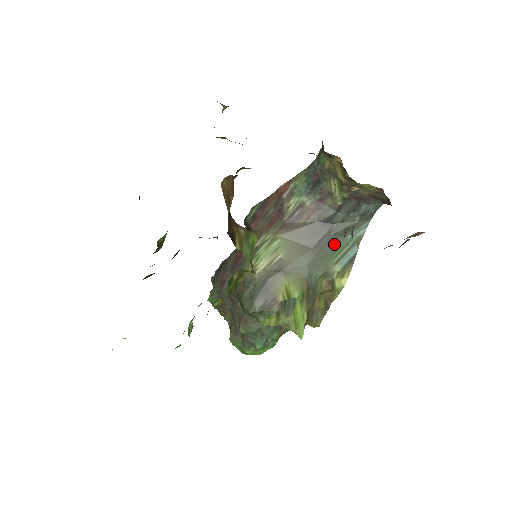
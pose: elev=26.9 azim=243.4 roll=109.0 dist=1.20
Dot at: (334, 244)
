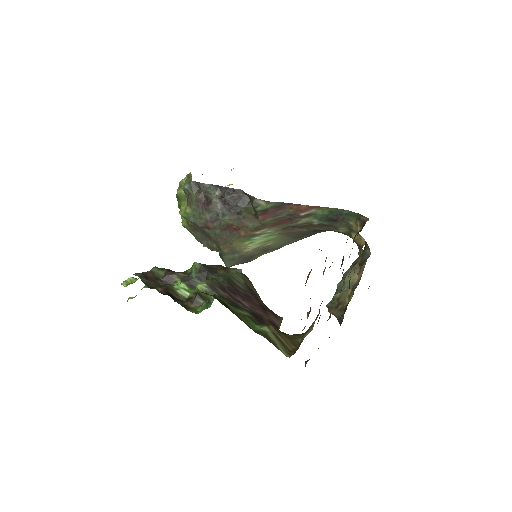
Dot at: occluded
